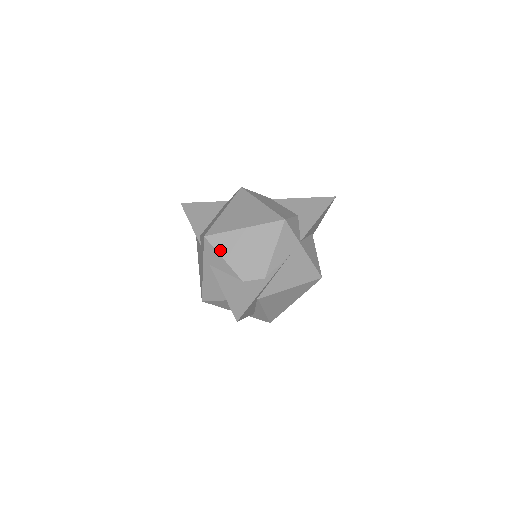
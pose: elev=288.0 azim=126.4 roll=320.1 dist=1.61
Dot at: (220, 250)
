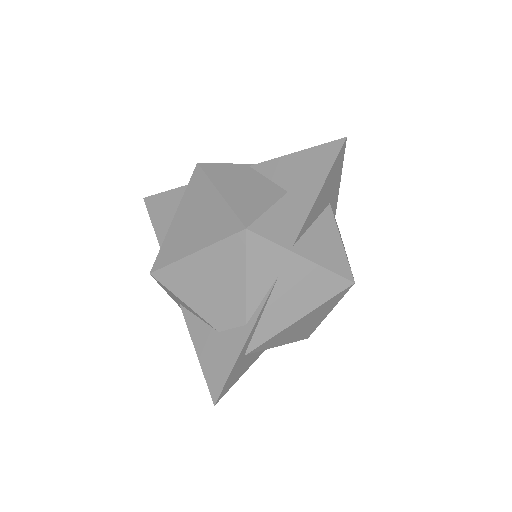
Dot at: (175, 290)
